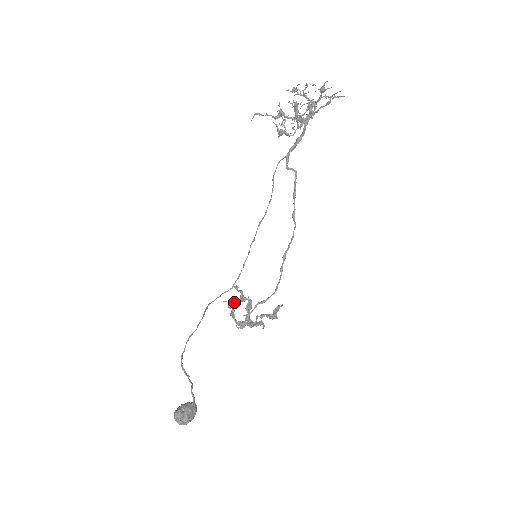
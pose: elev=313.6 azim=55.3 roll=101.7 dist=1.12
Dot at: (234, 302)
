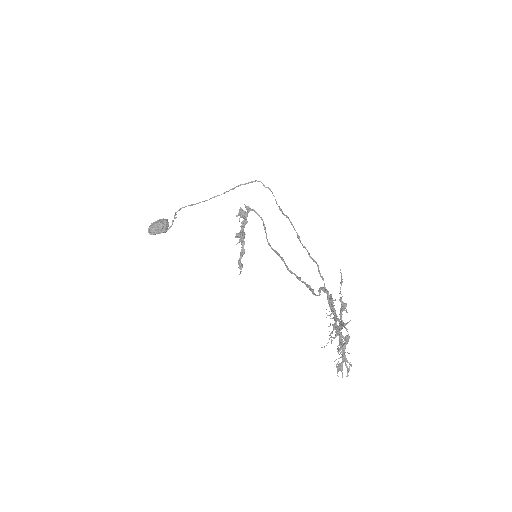
Dot at: (243, 217)
